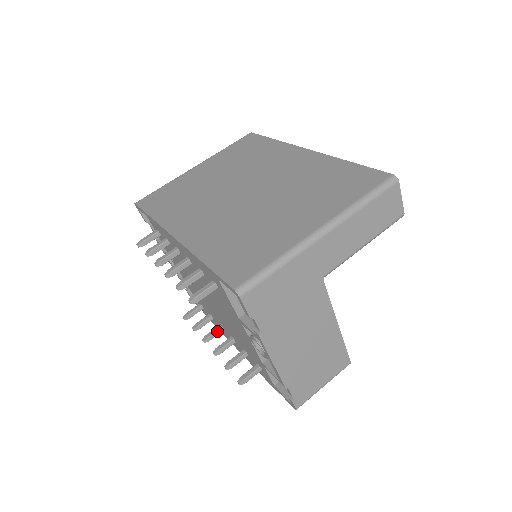
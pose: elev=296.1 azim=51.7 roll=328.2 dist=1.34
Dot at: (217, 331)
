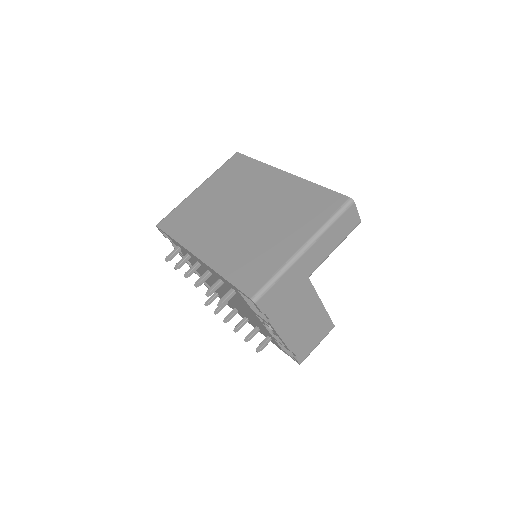
Dot at: (233, 313)
